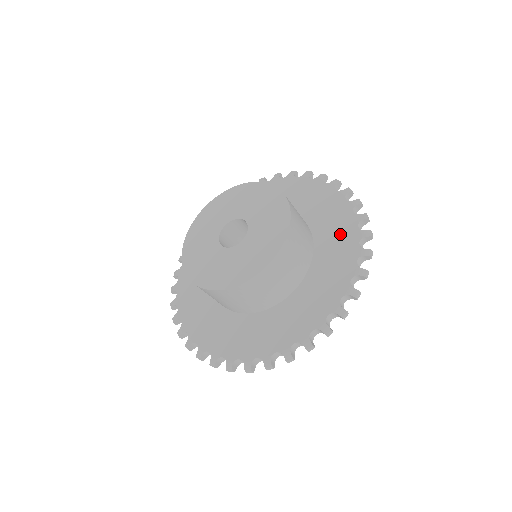
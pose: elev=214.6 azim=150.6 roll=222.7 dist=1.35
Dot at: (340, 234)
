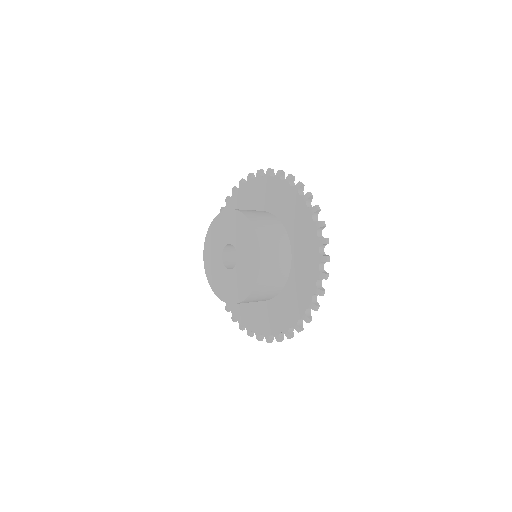
Dot at: (303, 228)
